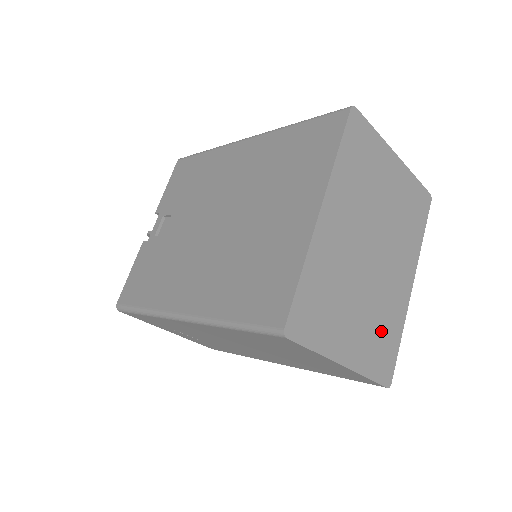
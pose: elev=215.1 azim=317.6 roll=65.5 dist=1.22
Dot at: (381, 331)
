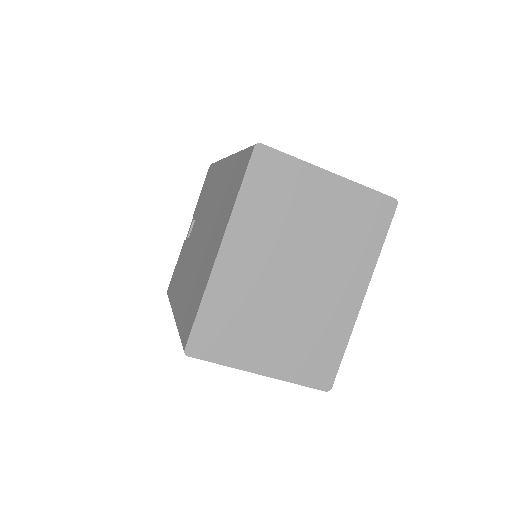
Dot at: (313, 343)
